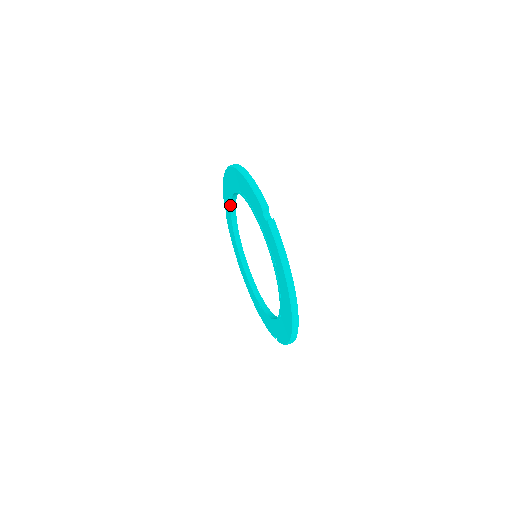
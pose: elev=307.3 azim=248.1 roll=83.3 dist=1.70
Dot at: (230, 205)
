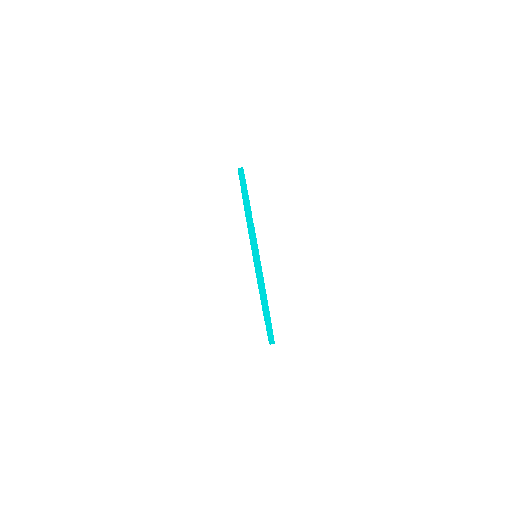
Dot at: occluded
